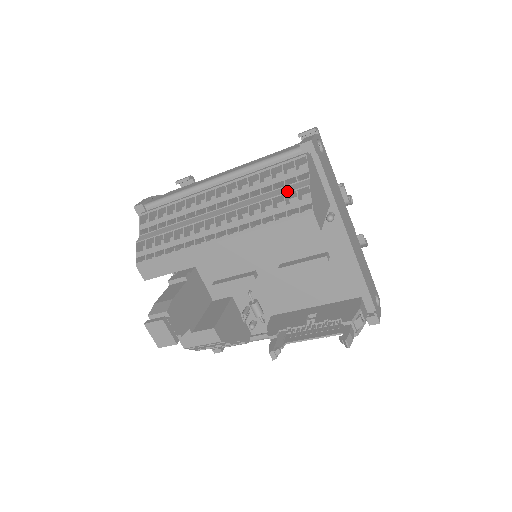
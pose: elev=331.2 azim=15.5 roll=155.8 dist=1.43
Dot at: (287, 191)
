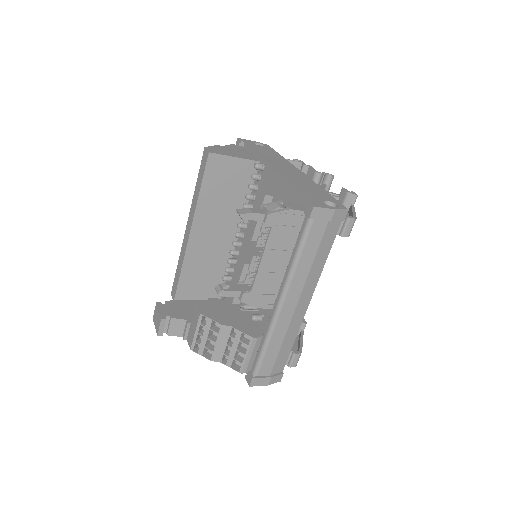
Dot at: occluded
